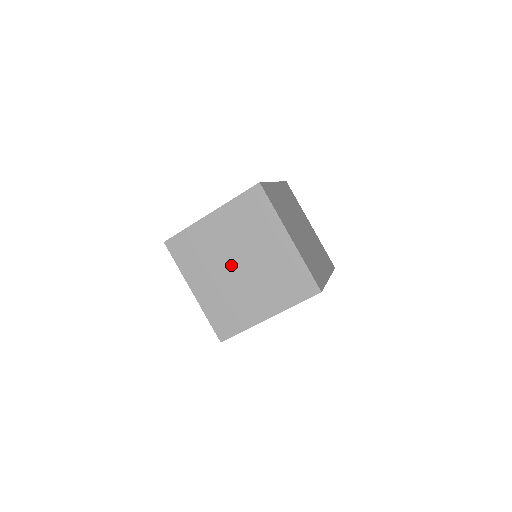
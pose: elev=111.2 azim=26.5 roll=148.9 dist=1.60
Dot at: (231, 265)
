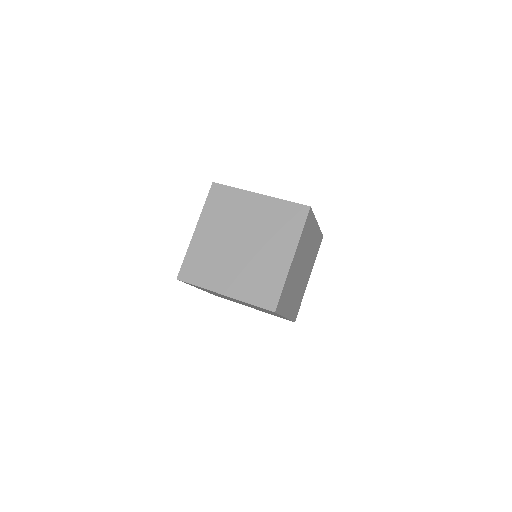
Dot at: (236, 248)
